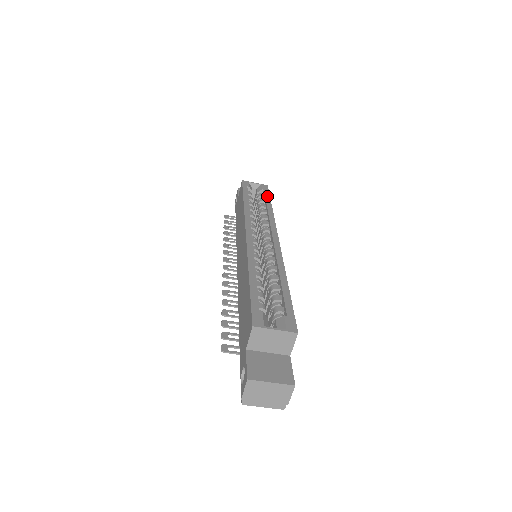
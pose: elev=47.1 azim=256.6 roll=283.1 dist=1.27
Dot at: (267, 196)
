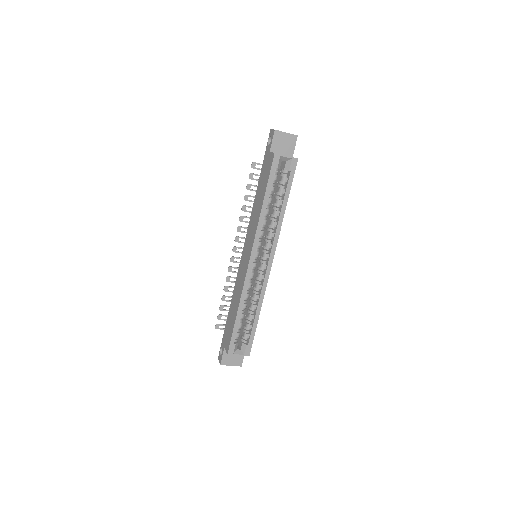
Dot at: (289, 187)
